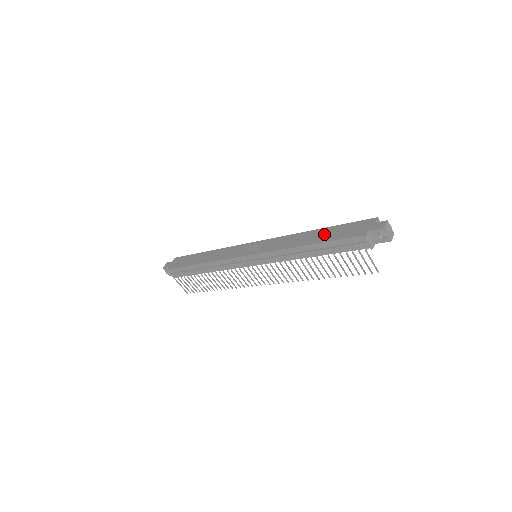
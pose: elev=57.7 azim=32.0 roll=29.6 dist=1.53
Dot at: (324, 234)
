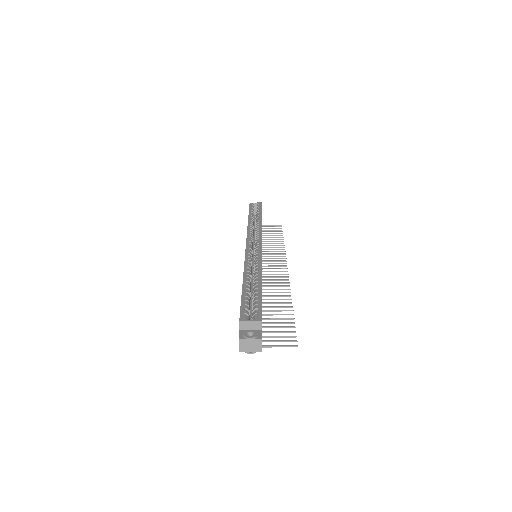
Dot at: occluded
